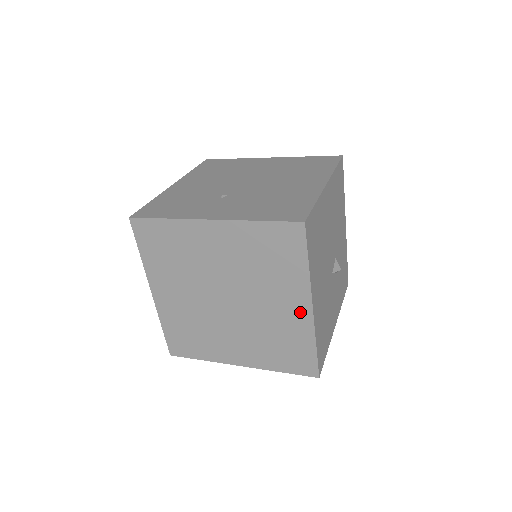
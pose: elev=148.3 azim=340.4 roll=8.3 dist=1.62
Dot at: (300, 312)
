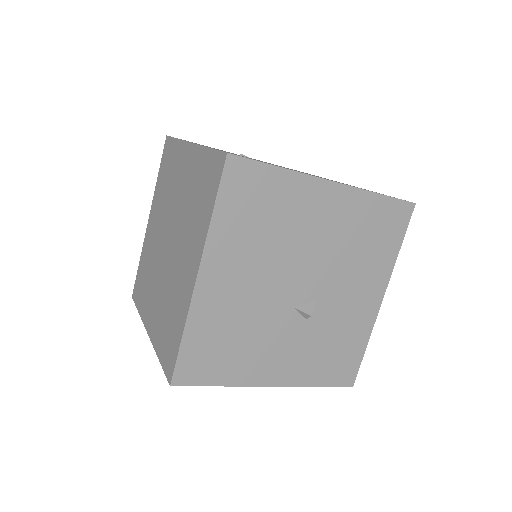
Dot at: (190, 278)
